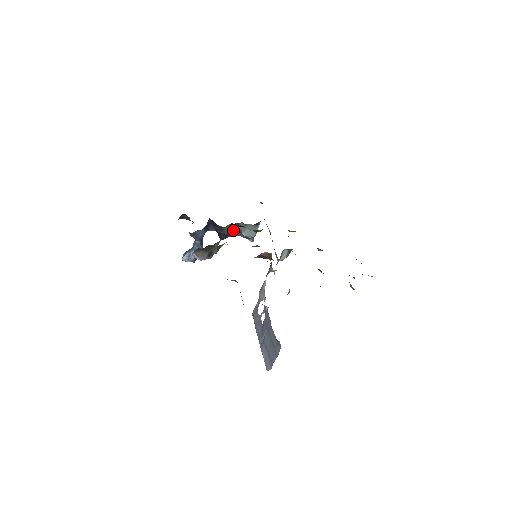
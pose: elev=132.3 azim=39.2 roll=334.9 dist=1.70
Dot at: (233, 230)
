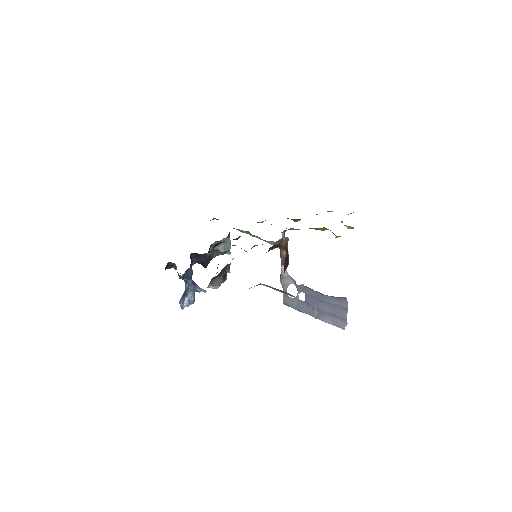
Dot at: occluded
